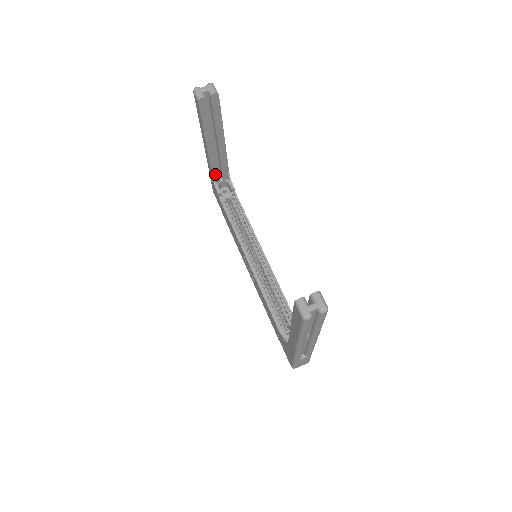
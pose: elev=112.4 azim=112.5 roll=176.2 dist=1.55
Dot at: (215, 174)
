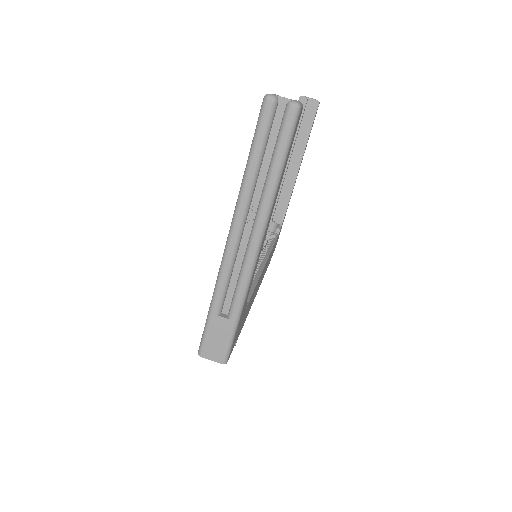
Dot at: occluded
